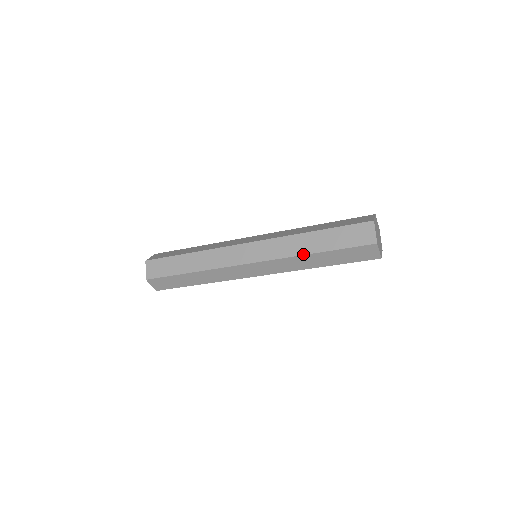
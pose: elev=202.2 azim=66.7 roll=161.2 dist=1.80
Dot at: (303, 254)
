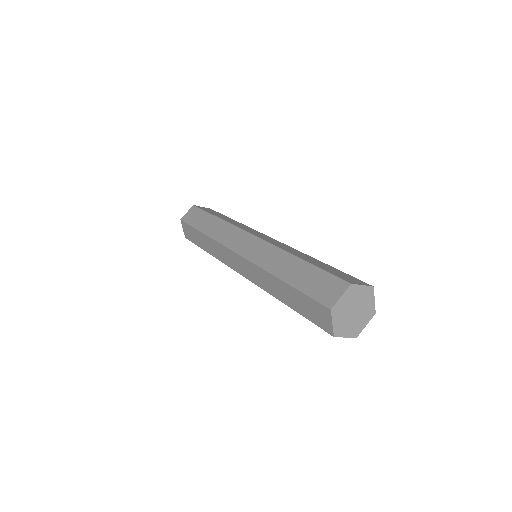
Dot at: (272, 273)
